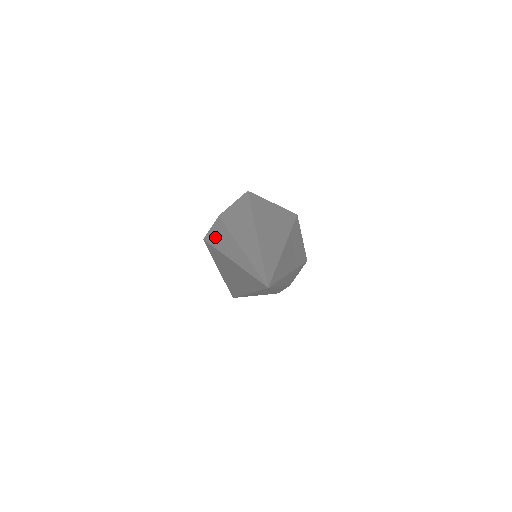
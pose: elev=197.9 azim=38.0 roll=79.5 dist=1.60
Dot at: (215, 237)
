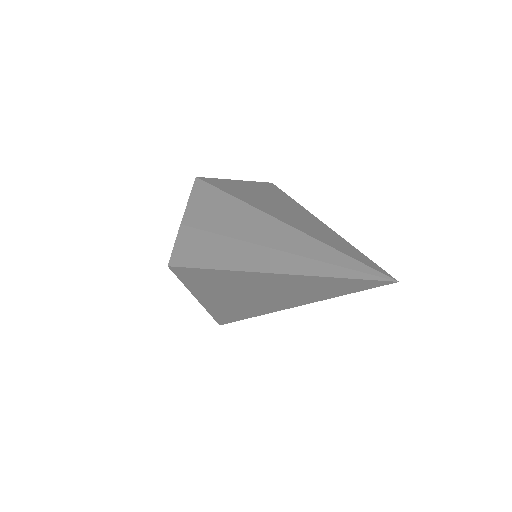
Dot at: (195, 254)
